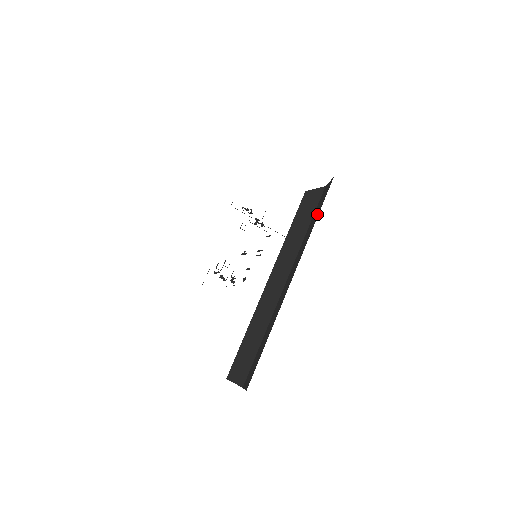
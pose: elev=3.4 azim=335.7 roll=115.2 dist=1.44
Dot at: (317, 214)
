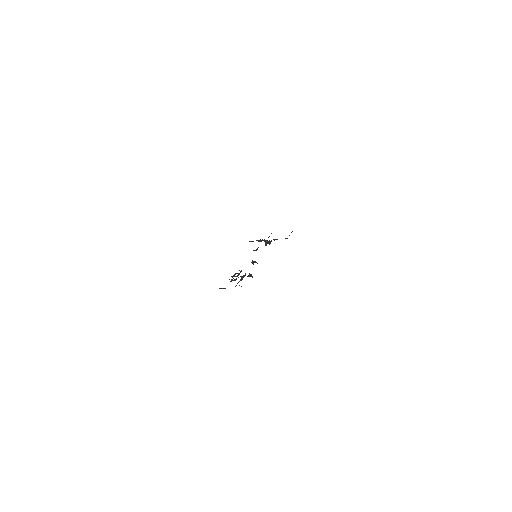
Dot at: occluded
